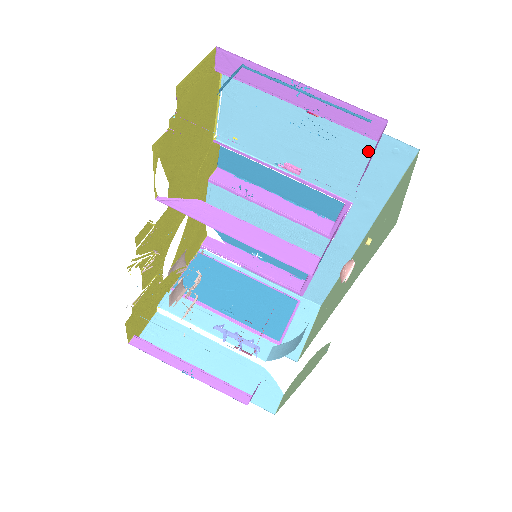
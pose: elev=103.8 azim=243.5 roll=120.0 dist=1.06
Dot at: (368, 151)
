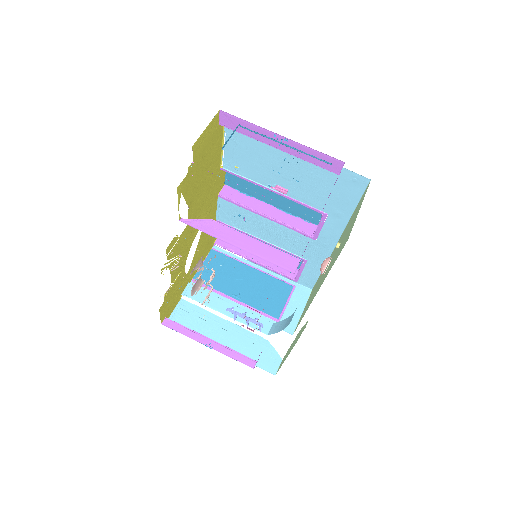
Dot at: (335, 179)
